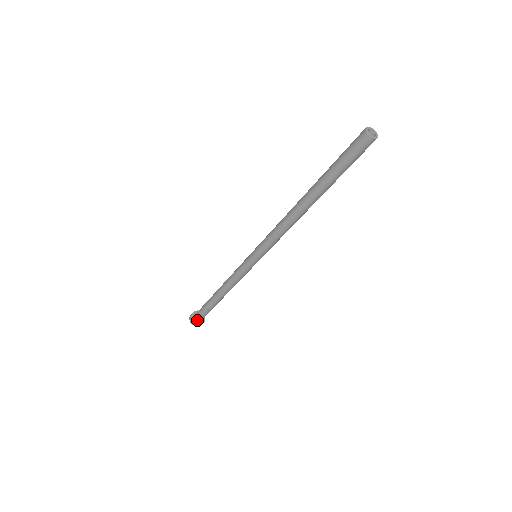
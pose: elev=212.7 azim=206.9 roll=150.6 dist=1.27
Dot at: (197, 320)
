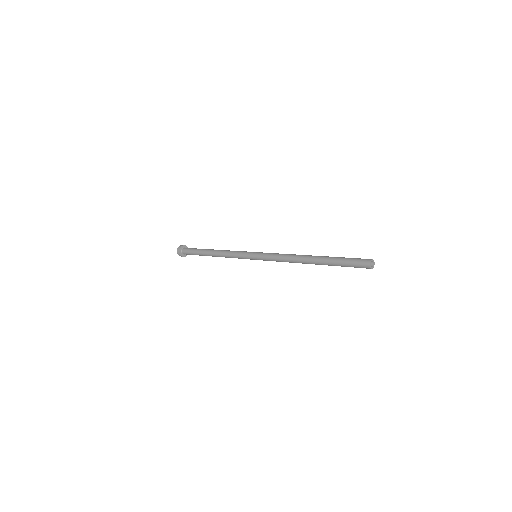
Dot at: (184, 254)
